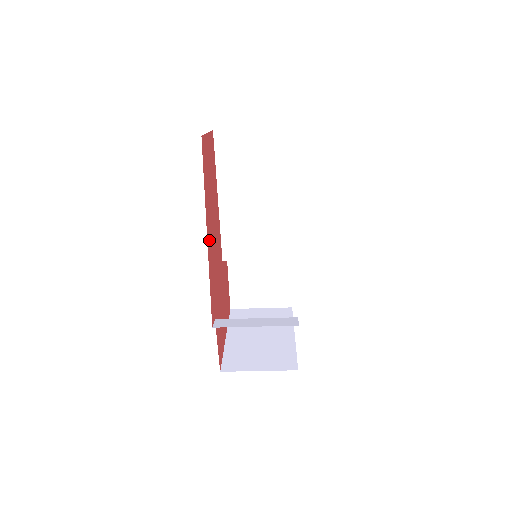
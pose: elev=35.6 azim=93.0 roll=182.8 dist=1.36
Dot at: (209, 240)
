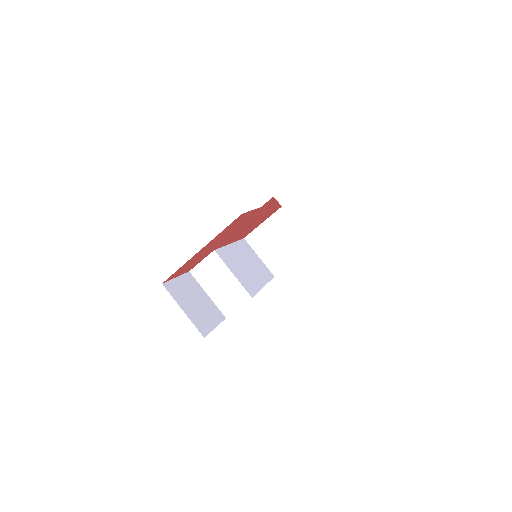
Dot at: (270, 208)
